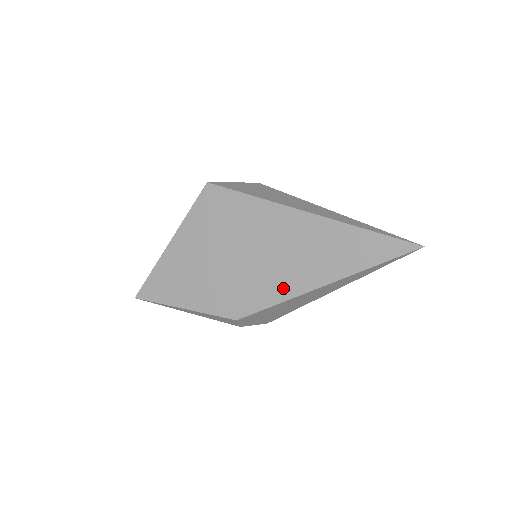
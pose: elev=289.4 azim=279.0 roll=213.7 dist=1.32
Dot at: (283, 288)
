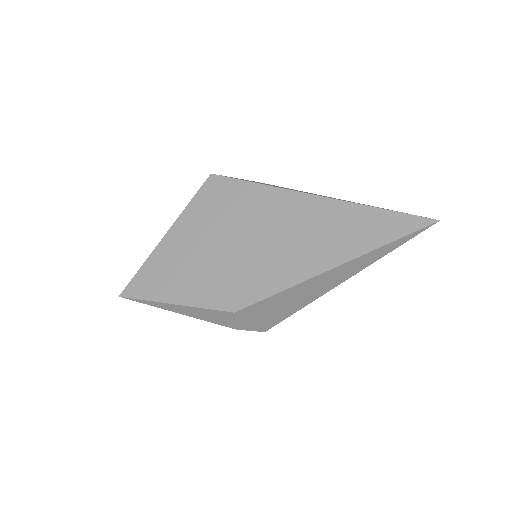
Dot at: (288, 273)
